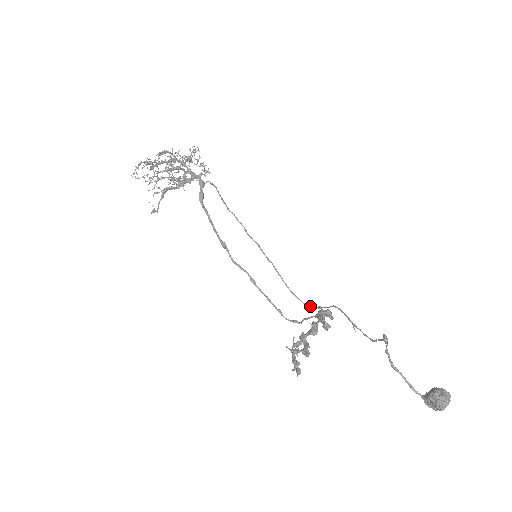
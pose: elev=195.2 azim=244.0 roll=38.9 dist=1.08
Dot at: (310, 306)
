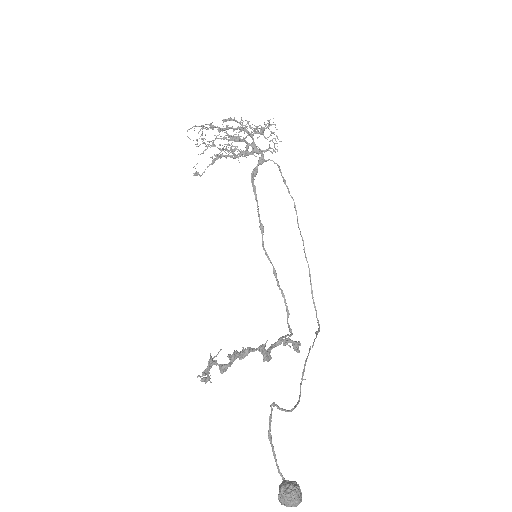
Dot at: (319, 324)
